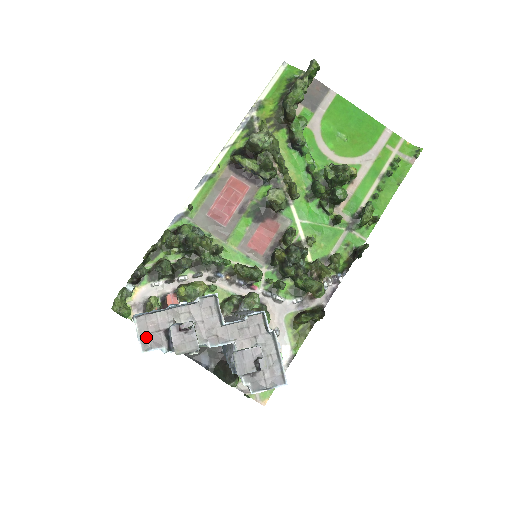
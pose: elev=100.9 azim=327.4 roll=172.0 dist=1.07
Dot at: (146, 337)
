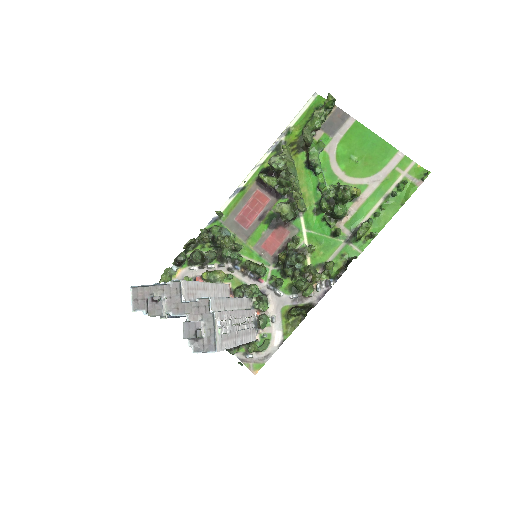
Dot at: (136, 302)
